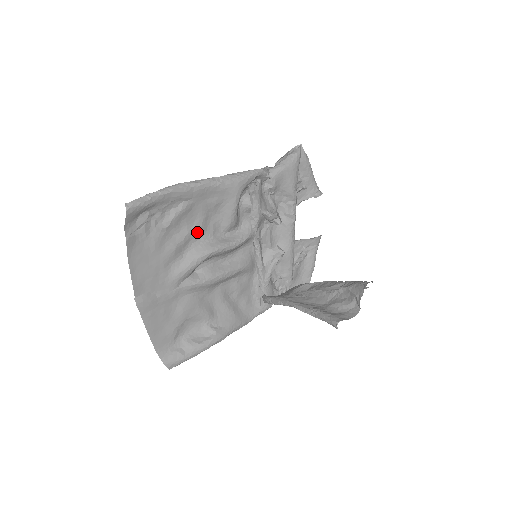
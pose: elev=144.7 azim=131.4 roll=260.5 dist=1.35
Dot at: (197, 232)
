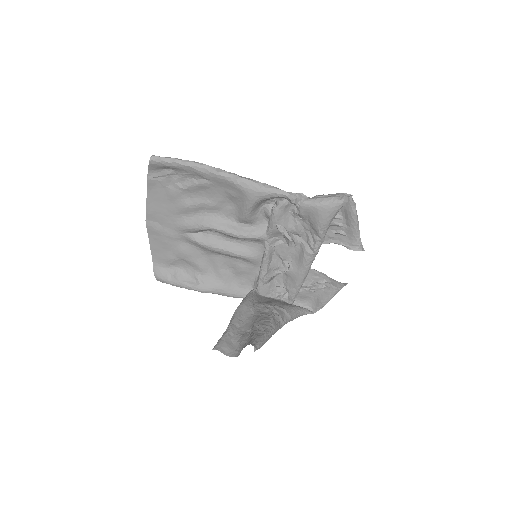
Dot at: (211, 207)
